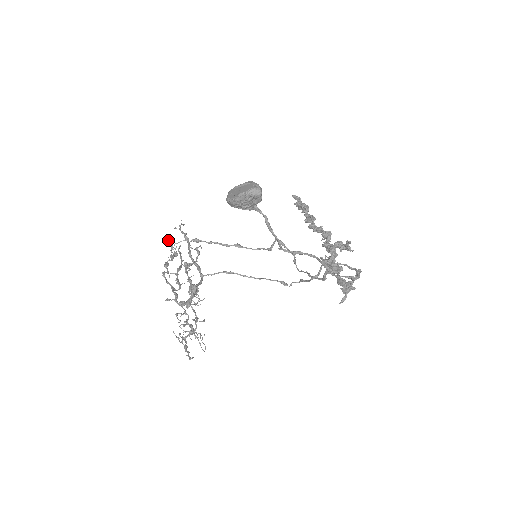
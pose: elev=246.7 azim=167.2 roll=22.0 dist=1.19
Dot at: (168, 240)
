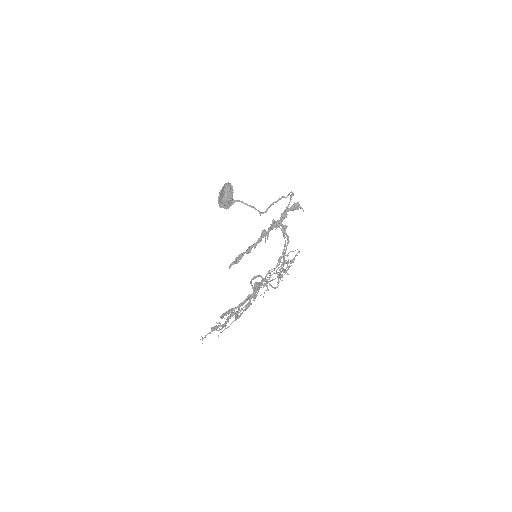
Dot at: (211, 327)
